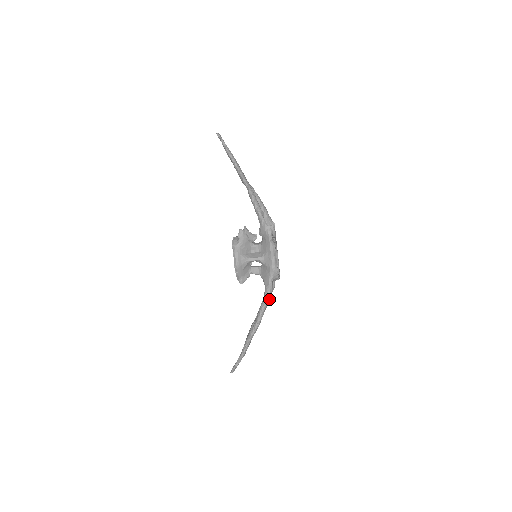
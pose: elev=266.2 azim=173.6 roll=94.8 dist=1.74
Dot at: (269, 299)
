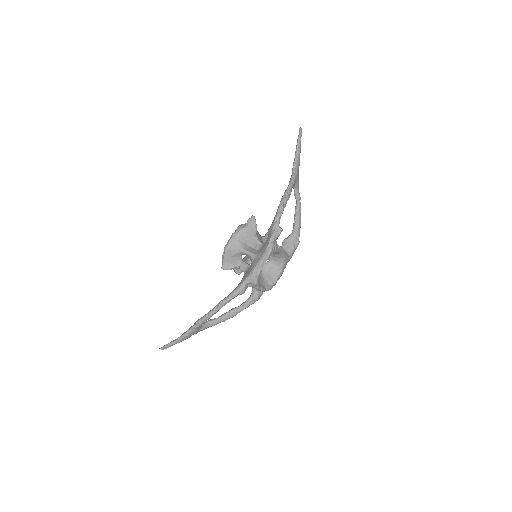
Dot at: (243, 309)
